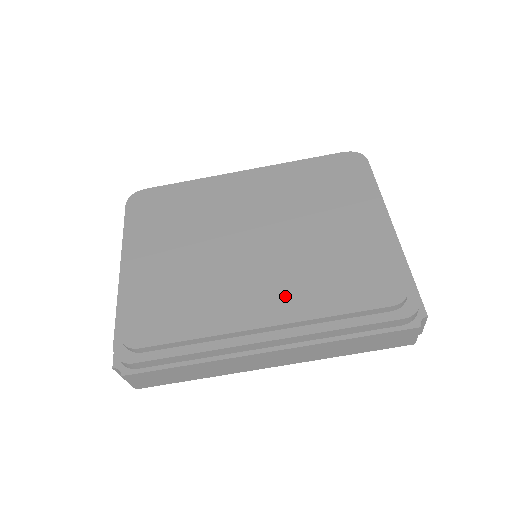
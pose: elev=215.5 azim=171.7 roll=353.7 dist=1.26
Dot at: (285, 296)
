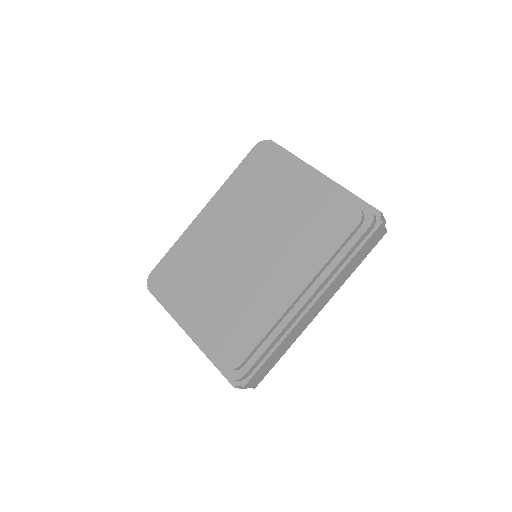
Dot at: (296, 268)
